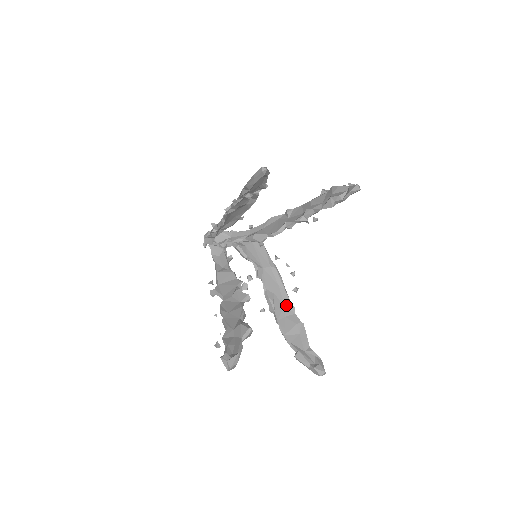
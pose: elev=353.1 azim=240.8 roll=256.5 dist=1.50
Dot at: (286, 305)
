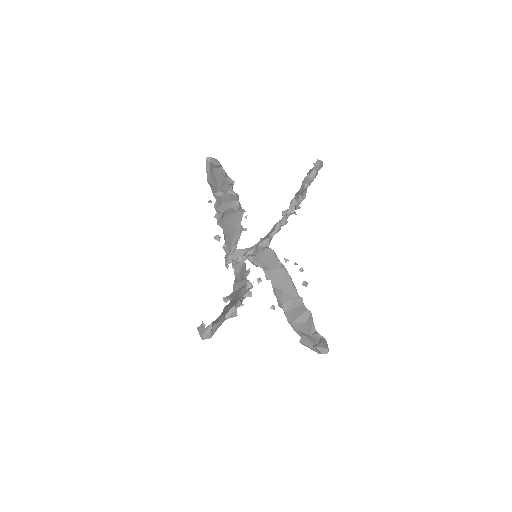
Dot at: (294, 298)
